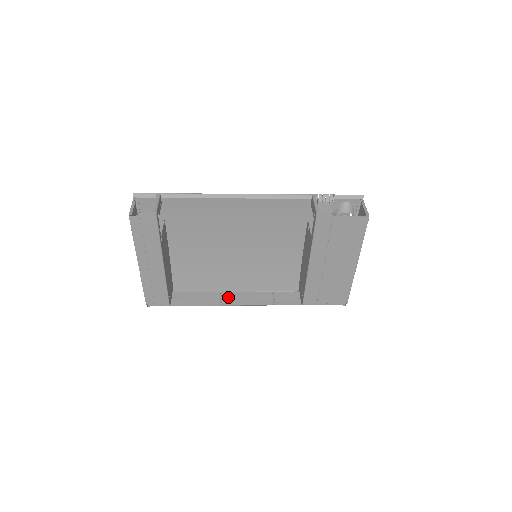
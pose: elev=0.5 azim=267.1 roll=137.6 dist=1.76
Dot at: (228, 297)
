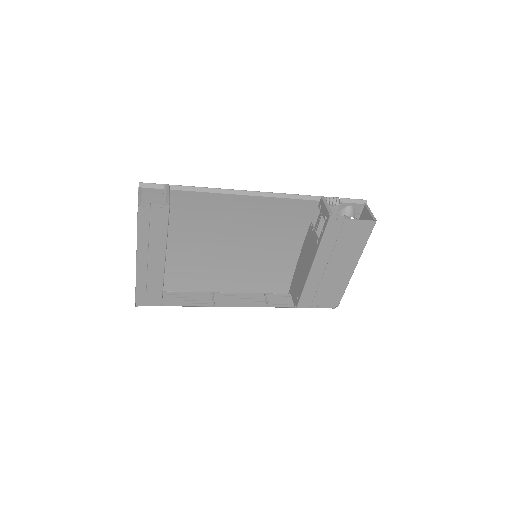
Dot at: (221, 298)
